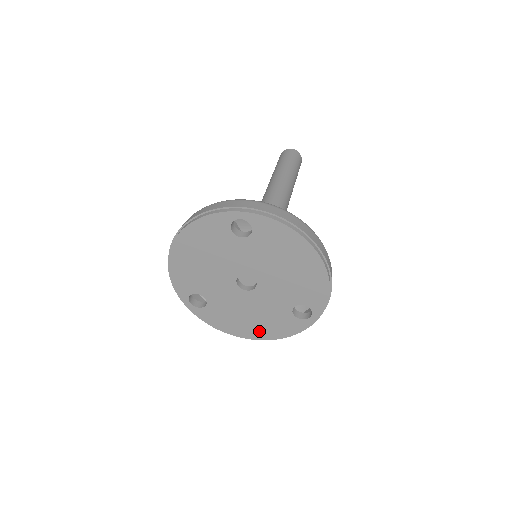
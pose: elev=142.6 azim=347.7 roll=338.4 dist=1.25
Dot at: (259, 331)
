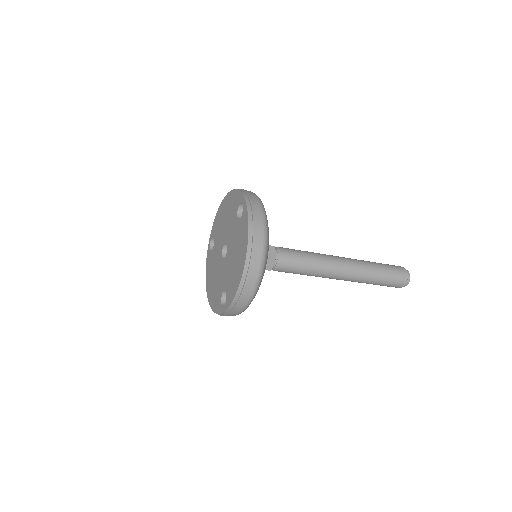
Dot at: (242, 252)
